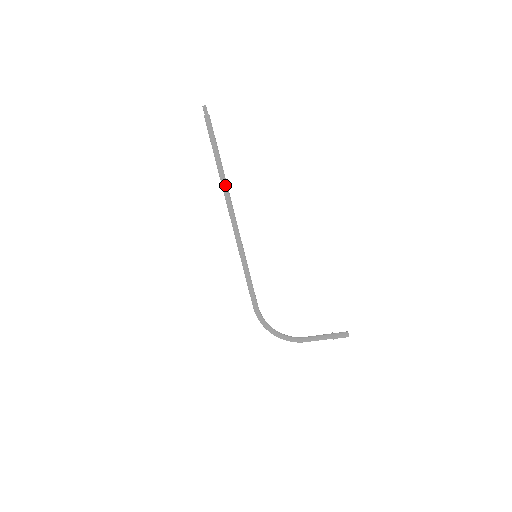
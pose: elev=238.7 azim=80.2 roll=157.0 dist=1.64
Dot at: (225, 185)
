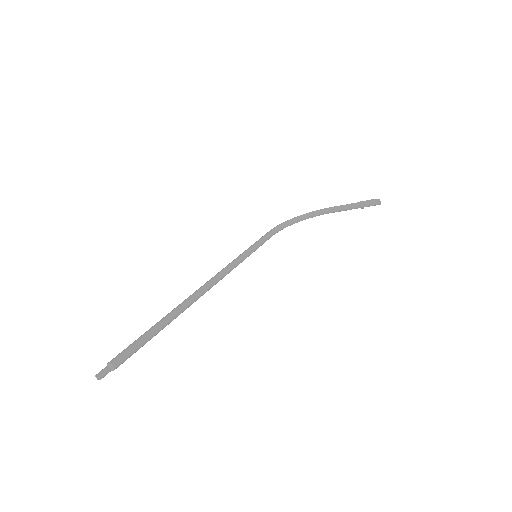
Dot at: occluded
